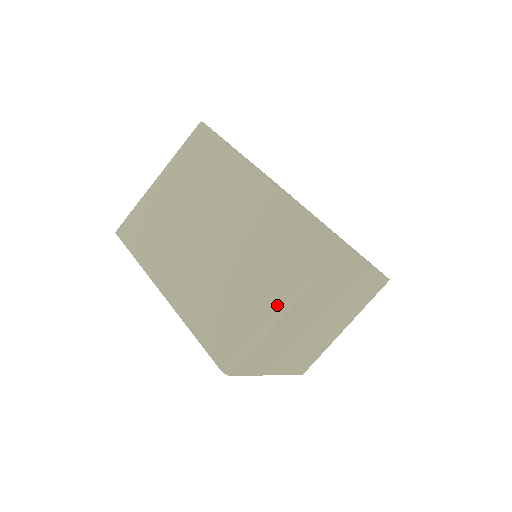
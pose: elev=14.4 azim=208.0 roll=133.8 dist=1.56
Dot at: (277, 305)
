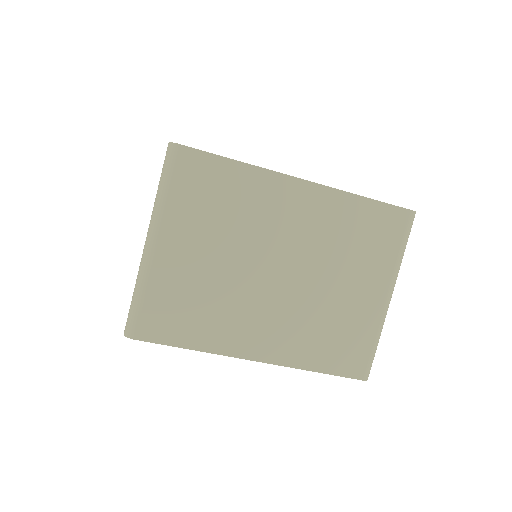
Dot at: (388, 297)
